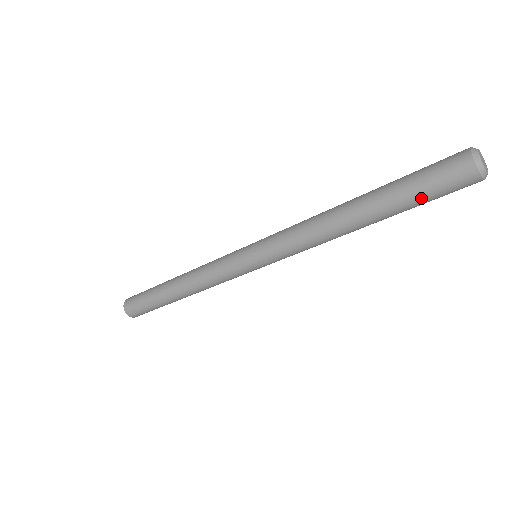
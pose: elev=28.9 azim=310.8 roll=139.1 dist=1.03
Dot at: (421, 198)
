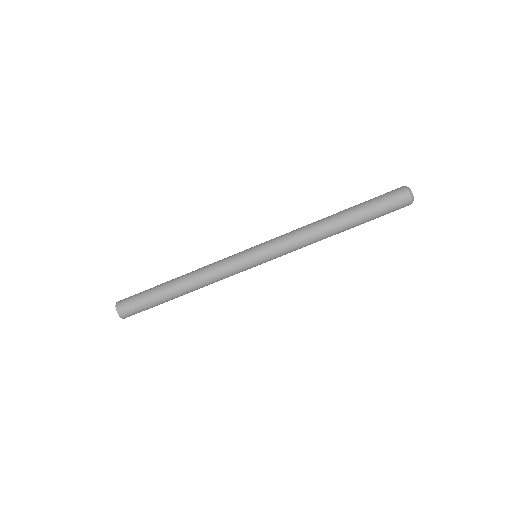
Dot at: (378, 208)
